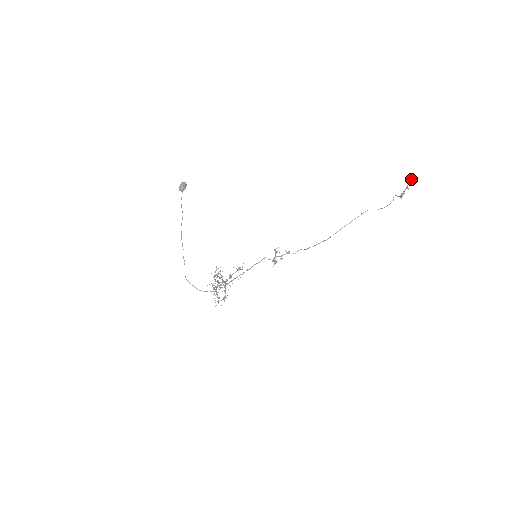
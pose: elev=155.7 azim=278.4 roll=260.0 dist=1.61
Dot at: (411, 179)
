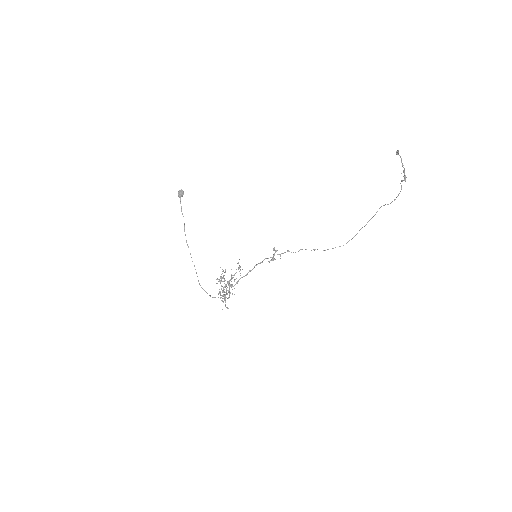
Dot at: (397, 151)
